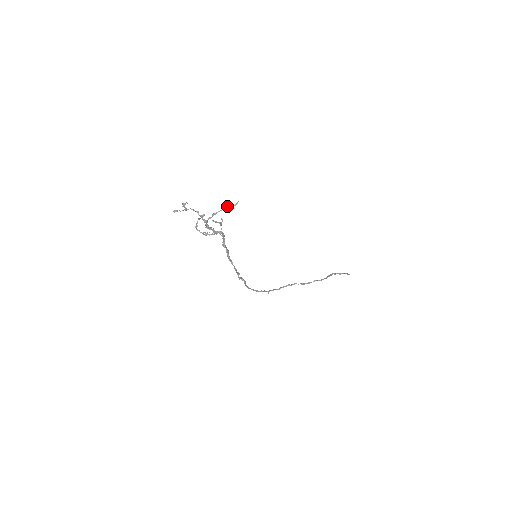
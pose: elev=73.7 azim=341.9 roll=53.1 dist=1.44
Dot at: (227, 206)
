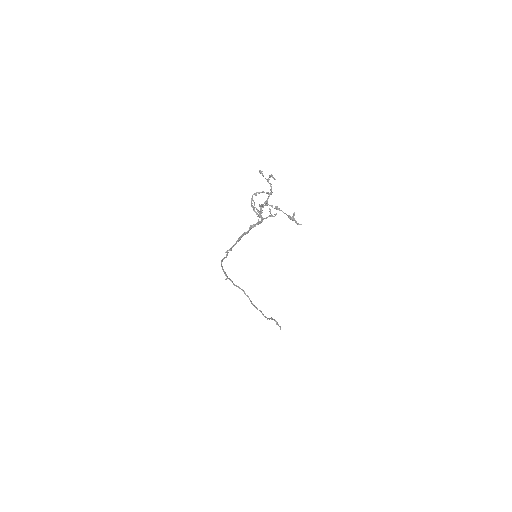
Dot at: (292, 217)
